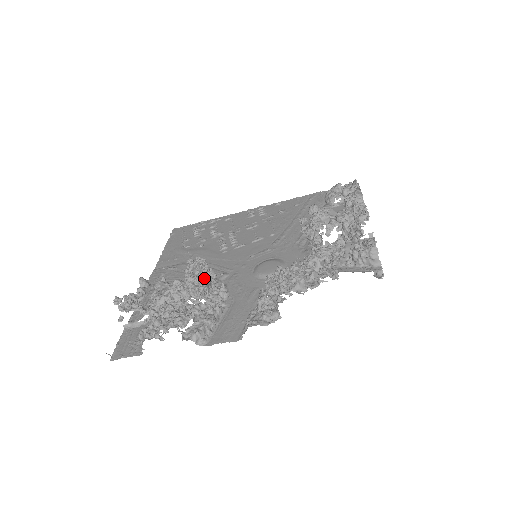
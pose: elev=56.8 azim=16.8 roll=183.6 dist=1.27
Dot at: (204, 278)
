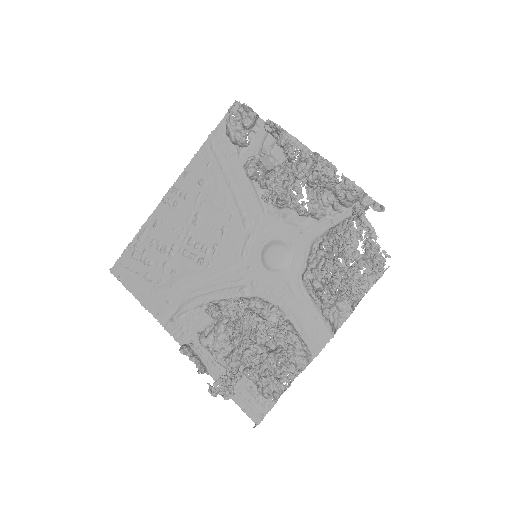
Dot at: occluded
